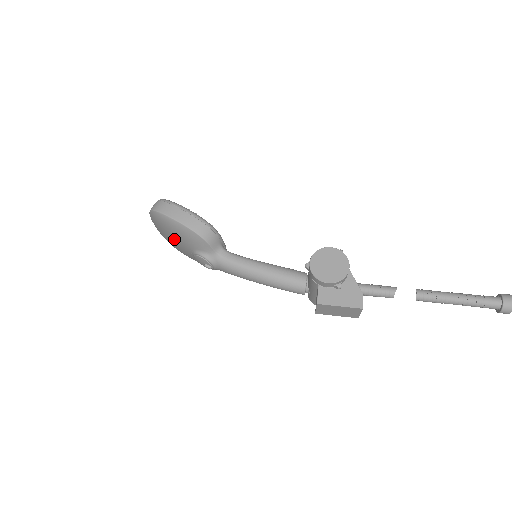
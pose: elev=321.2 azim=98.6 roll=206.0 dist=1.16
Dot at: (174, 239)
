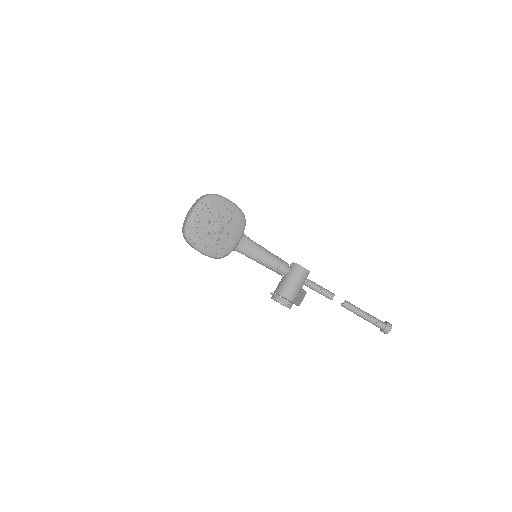
Dot at: occluded
